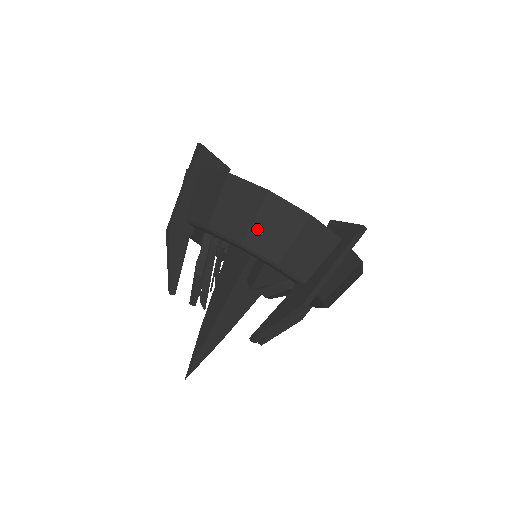
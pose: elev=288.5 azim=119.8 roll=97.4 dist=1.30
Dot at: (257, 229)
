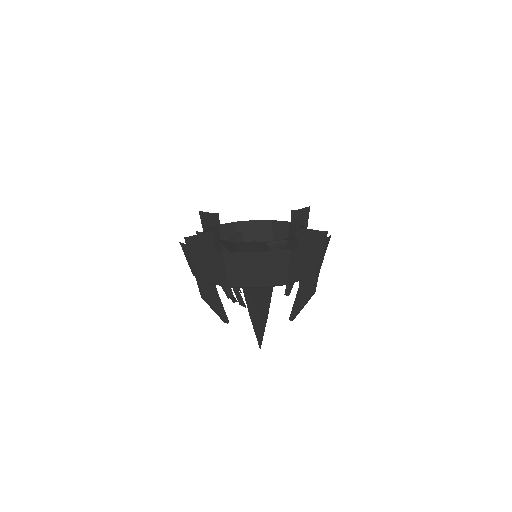
Dot at: (262, 275)
